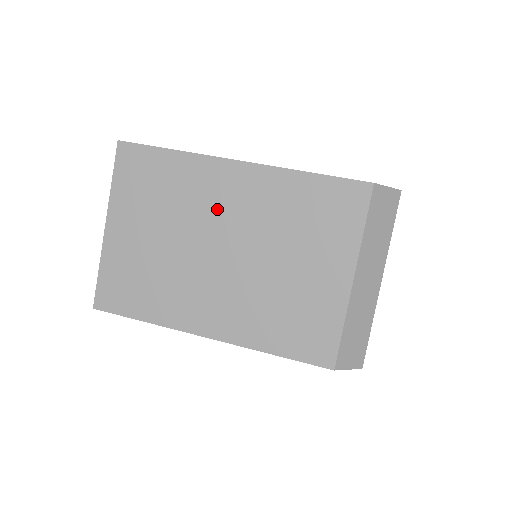
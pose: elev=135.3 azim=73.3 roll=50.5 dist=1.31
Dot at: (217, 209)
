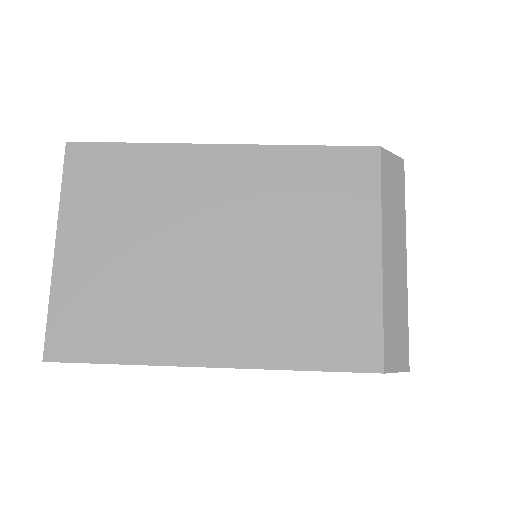
Dot at: (203, 202)
